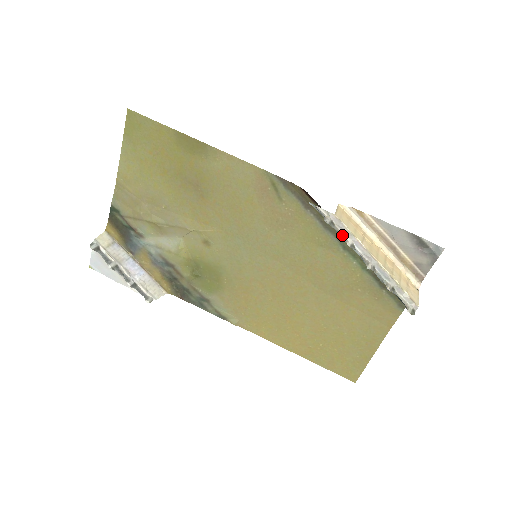
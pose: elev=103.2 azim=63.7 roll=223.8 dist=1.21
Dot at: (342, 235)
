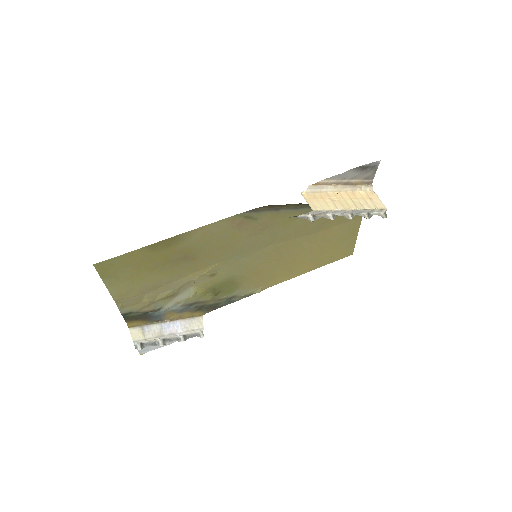
Dot at: (324, 216)
